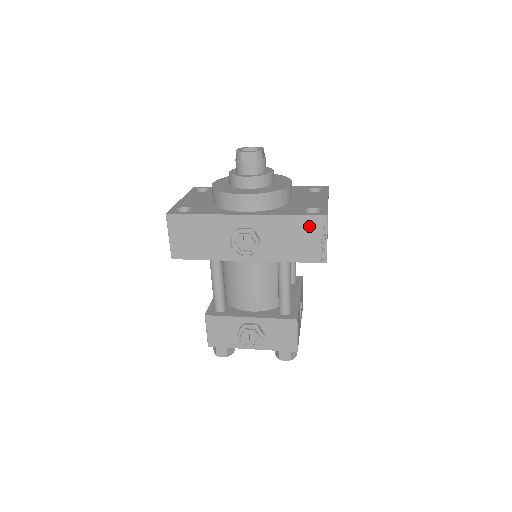
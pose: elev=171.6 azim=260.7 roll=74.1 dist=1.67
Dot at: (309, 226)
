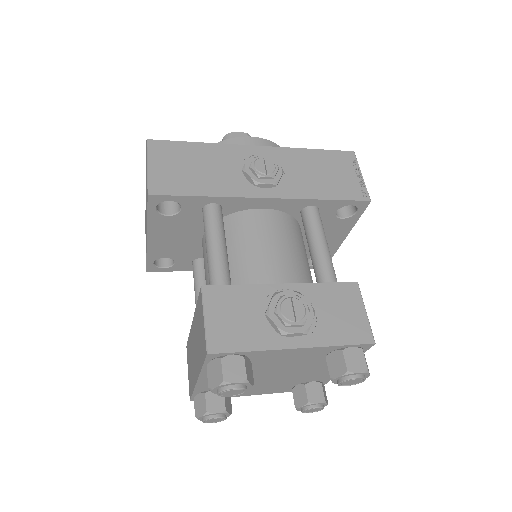
Dot at: (337, 161)
